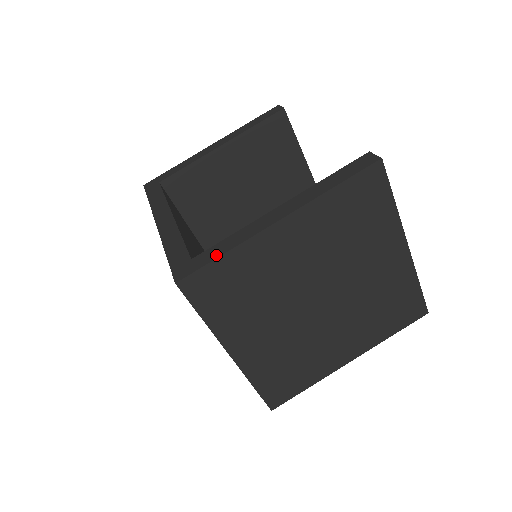
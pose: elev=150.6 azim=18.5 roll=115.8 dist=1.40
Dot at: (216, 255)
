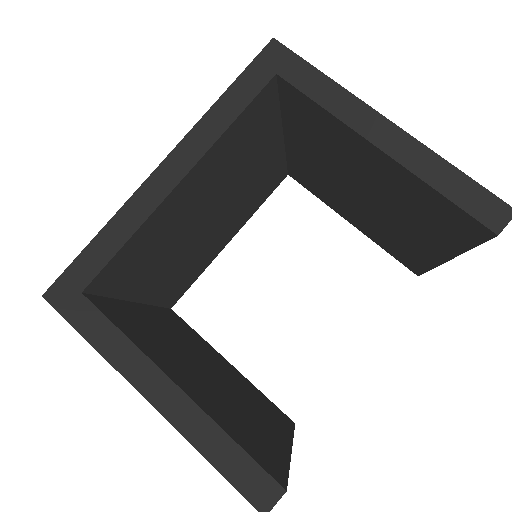
Dot at: (86, 331)
